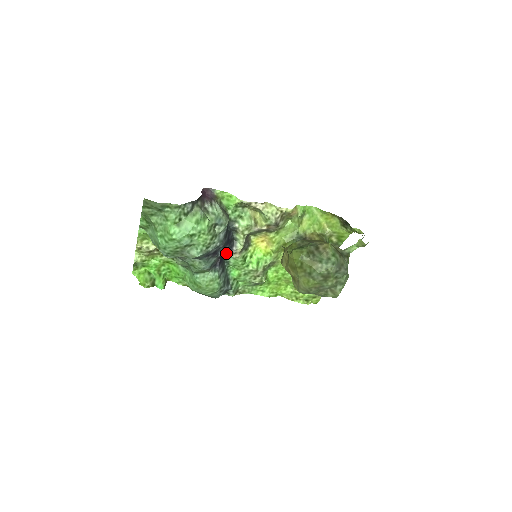
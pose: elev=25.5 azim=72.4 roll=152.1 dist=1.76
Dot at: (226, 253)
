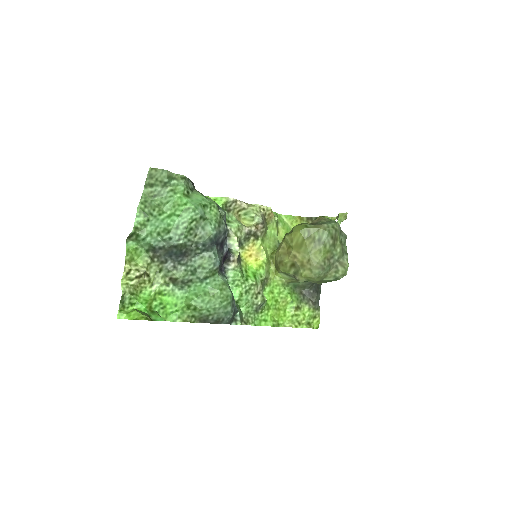
Dot at: (223, 266)
